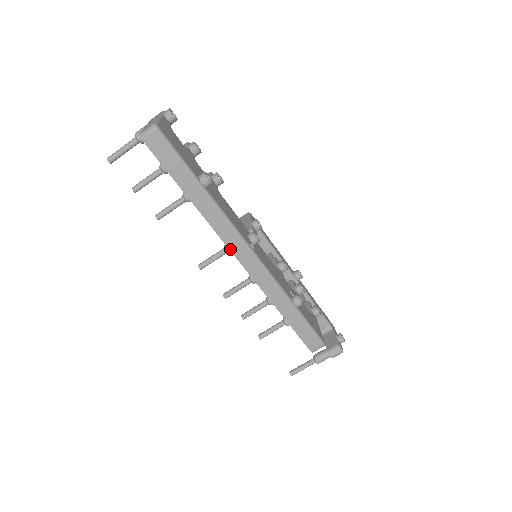
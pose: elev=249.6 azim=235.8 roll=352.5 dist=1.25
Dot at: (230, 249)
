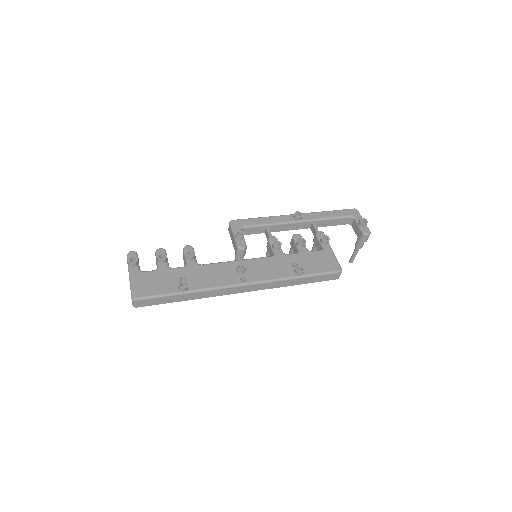
Dot at: occluded
